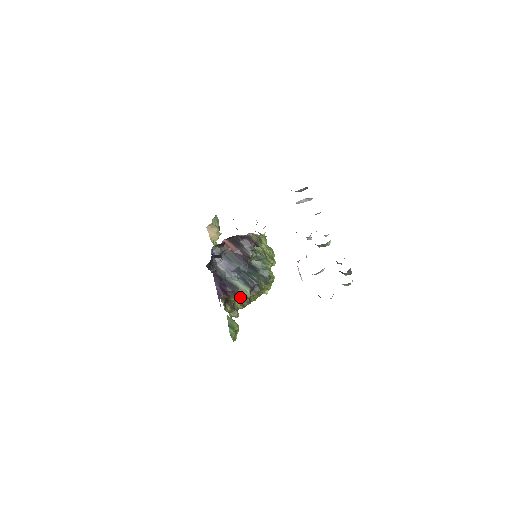
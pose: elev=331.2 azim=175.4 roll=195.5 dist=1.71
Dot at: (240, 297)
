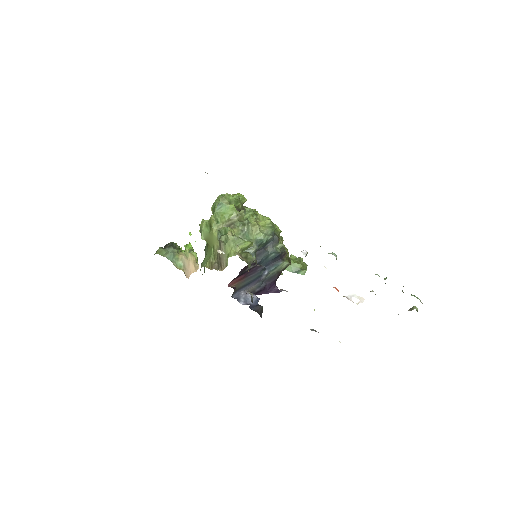
Dot at: occluded
